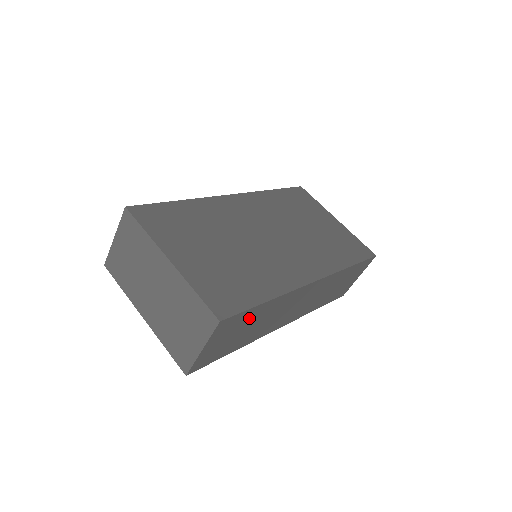
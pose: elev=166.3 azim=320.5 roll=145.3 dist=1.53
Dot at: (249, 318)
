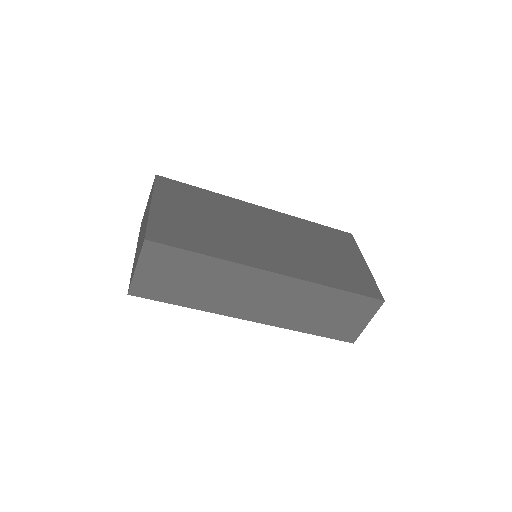
Dot at: (186, 264)
